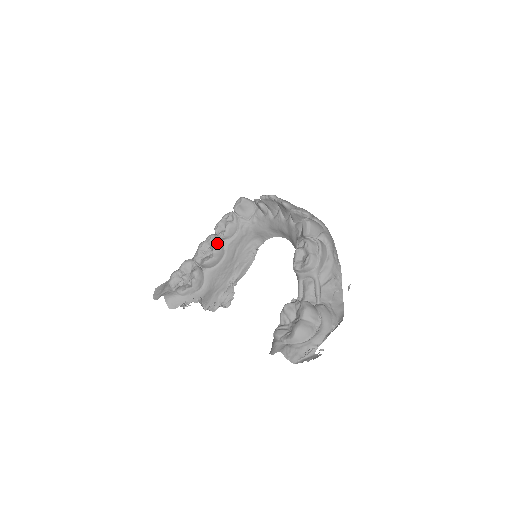
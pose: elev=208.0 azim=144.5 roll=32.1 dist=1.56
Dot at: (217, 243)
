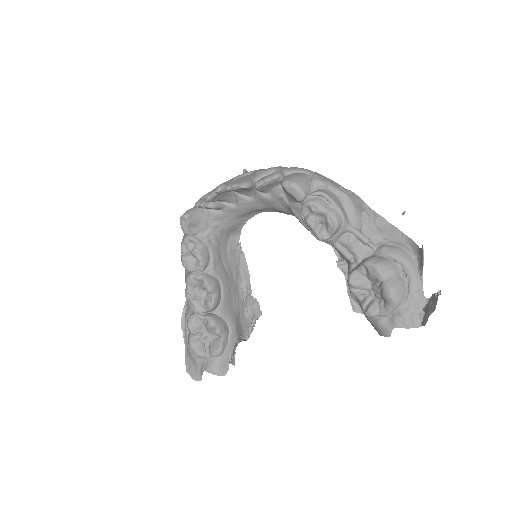
Dot at: (204, 279)
